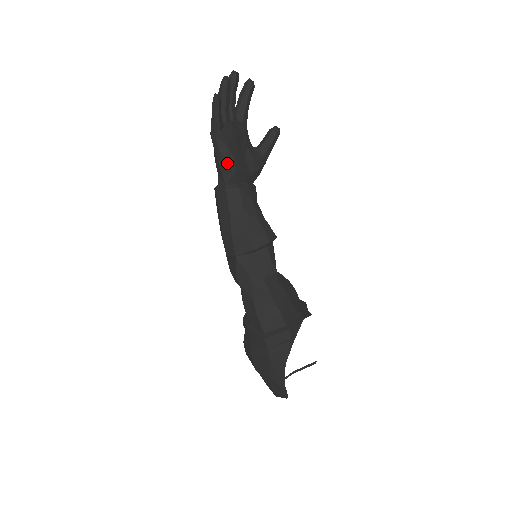
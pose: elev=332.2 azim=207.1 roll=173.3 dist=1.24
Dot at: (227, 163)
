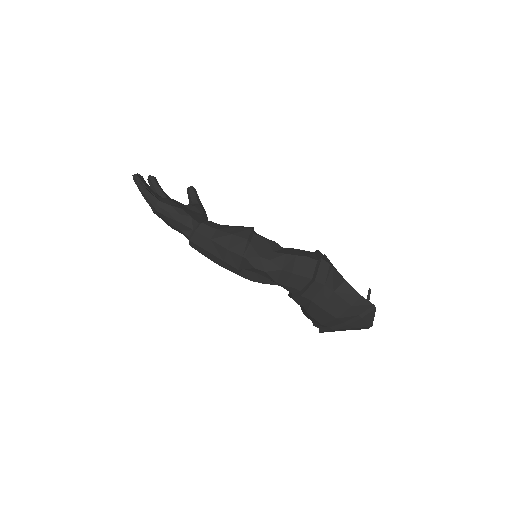
Dot at: (180, 214)
